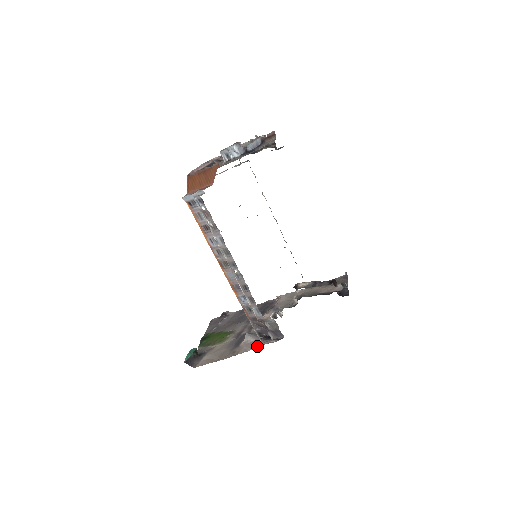
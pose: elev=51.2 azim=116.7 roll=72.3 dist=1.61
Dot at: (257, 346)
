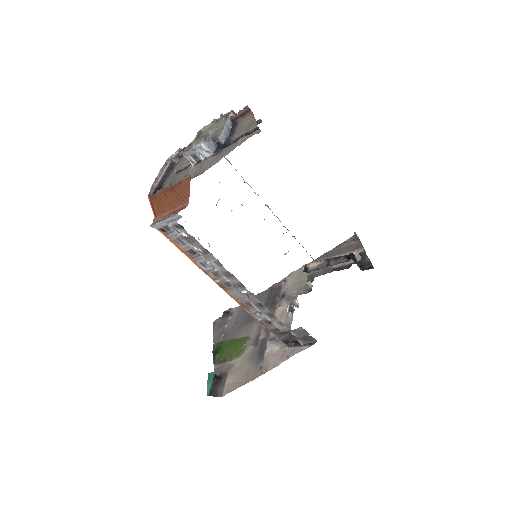
Dot at: (287, 357)
